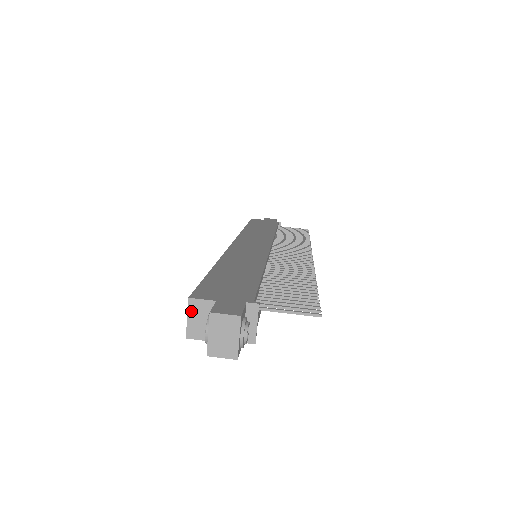
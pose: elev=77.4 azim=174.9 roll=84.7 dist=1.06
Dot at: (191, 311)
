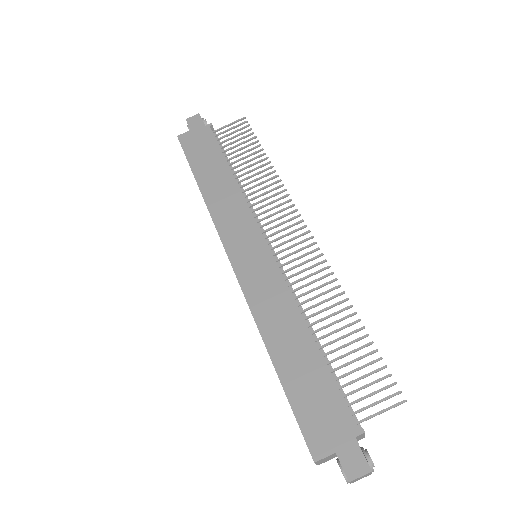
Dot at: (318, 463)
